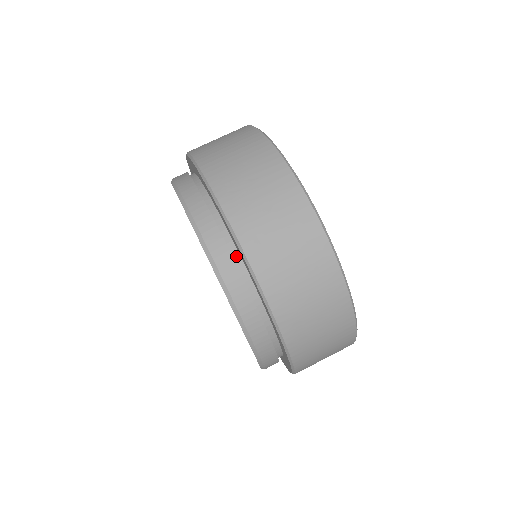
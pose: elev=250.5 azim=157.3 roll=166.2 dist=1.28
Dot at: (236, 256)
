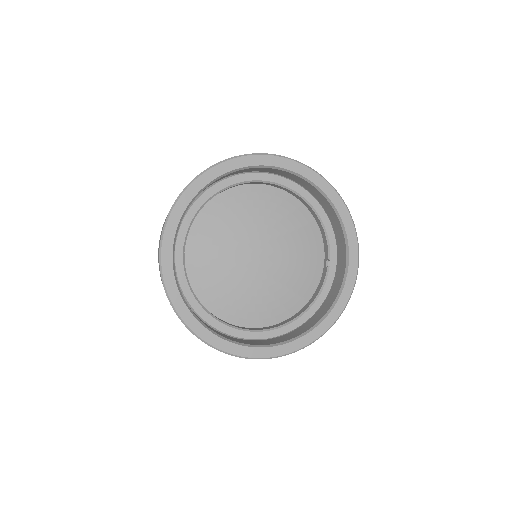
Dot at: occluded
